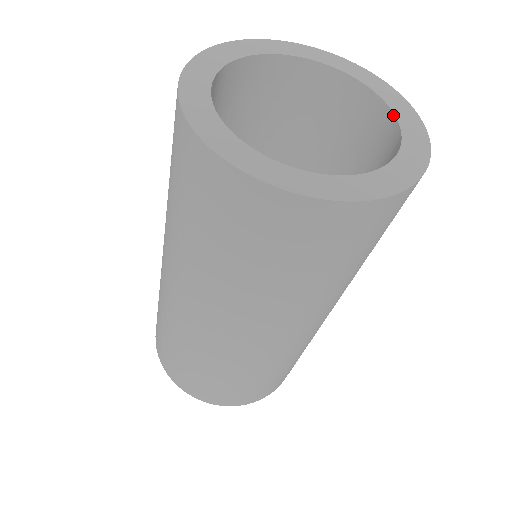
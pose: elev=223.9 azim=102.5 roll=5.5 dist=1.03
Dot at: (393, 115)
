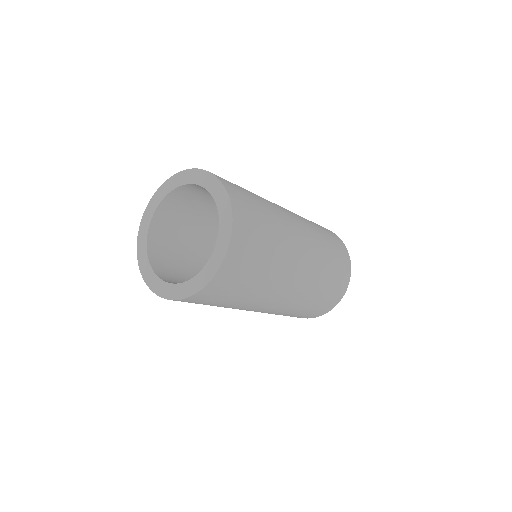
Dot at: (219, 219)
